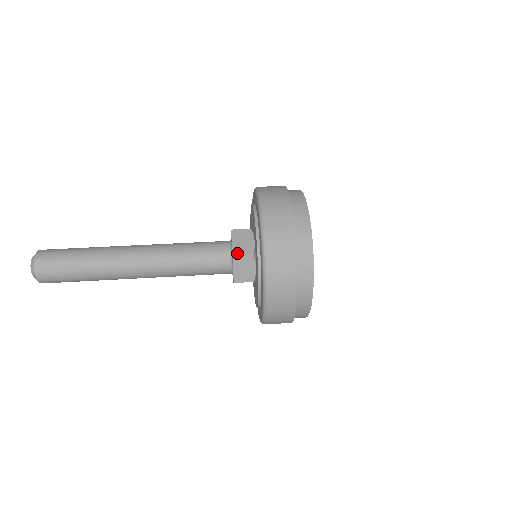
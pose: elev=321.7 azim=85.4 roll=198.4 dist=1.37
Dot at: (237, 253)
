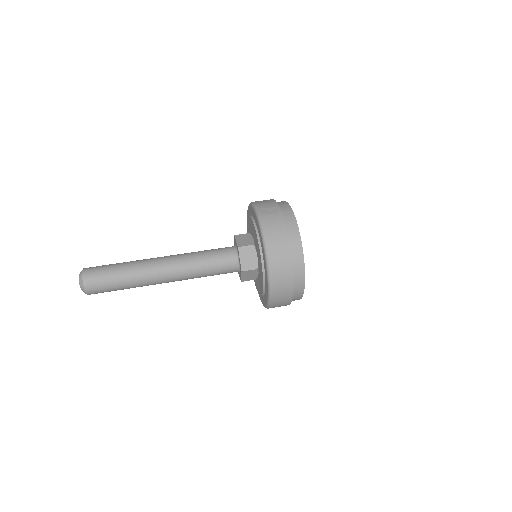
Dot at: (241, 245)
